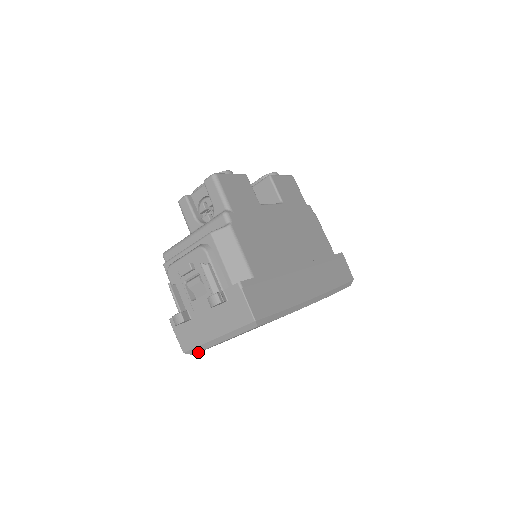
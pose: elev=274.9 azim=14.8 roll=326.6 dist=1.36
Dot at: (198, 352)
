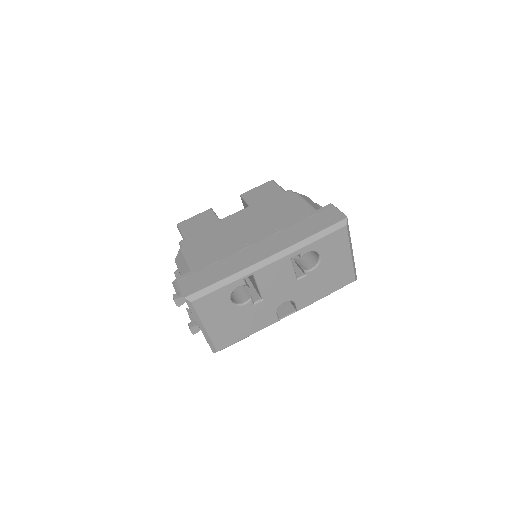
Dot at: (219, 348)
